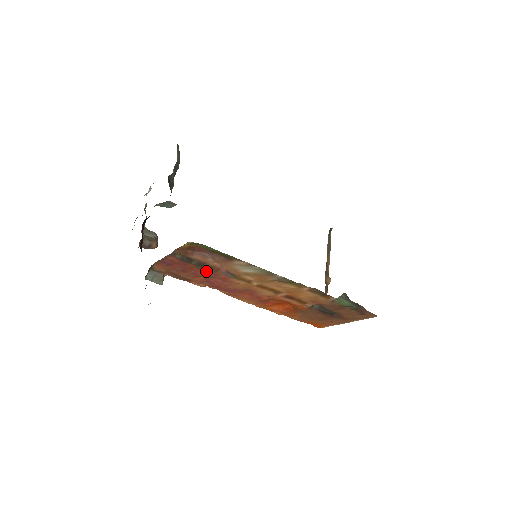
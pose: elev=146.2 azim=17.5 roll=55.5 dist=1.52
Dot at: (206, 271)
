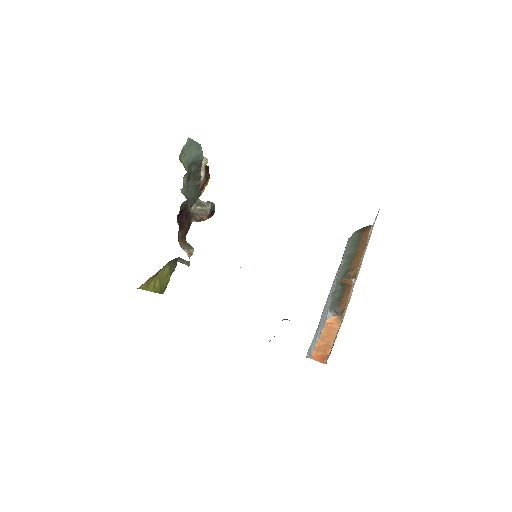
Dot at: occluded
